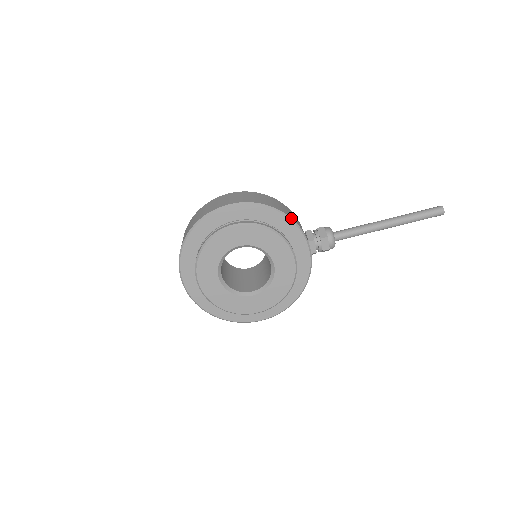
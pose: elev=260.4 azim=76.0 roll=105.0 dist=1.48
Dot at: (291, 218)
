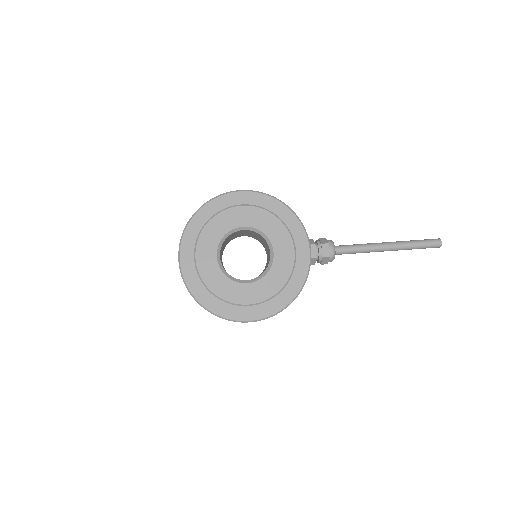
Dot at: occluded
